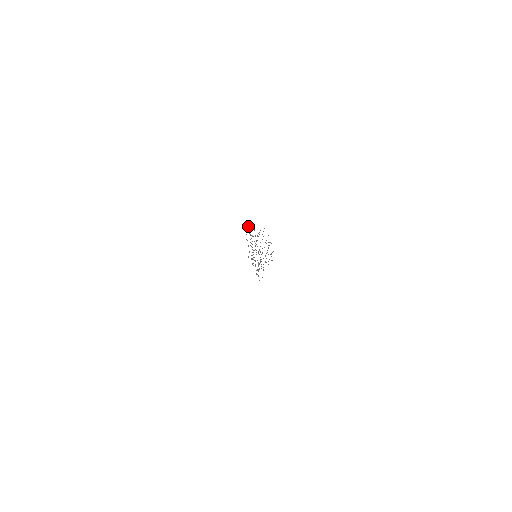
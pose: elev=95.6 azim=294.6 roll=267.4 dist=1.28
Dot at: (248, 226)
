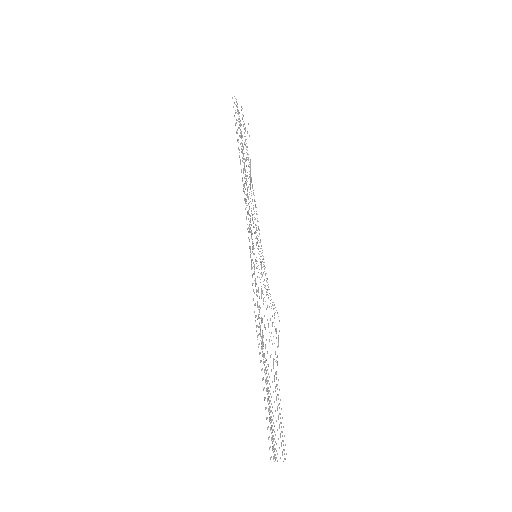
Dot at: occluded
